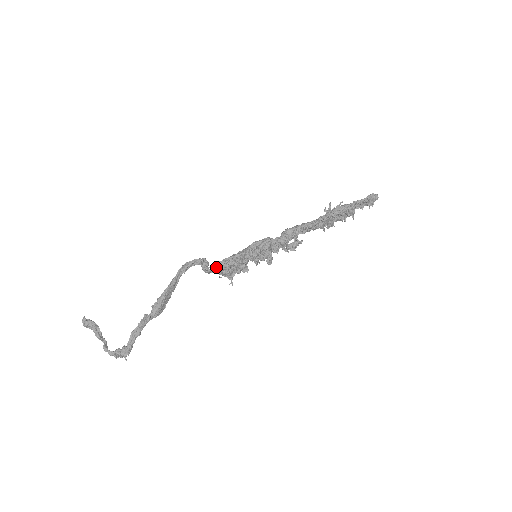
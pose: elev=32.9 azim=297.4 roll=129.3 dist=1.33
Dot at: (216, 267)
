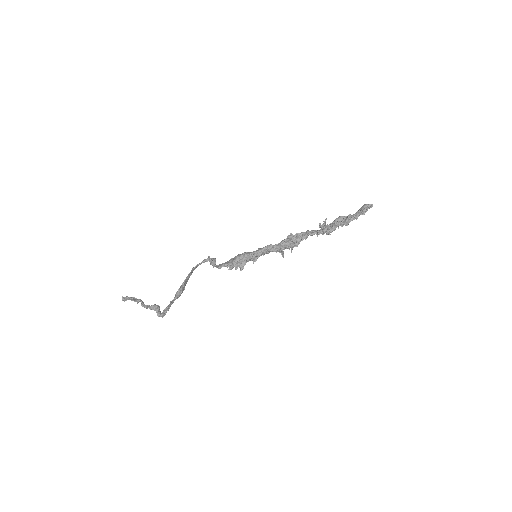
Dot at: (223, 265)
